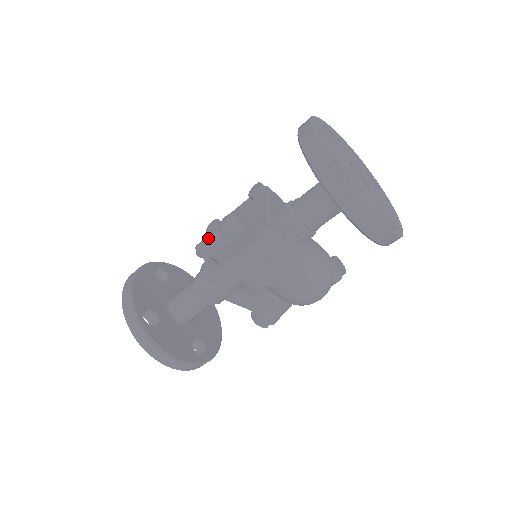
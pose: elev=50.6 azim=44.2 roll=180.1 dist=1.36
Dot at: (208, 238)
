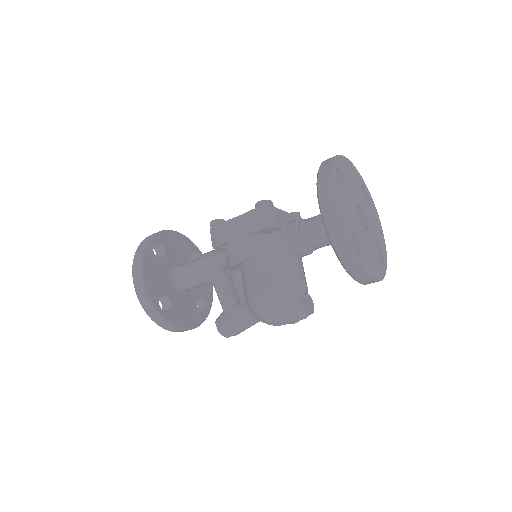
Dot at: occluded
